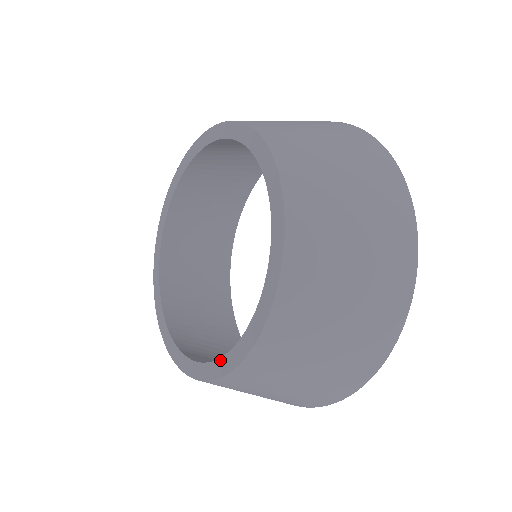
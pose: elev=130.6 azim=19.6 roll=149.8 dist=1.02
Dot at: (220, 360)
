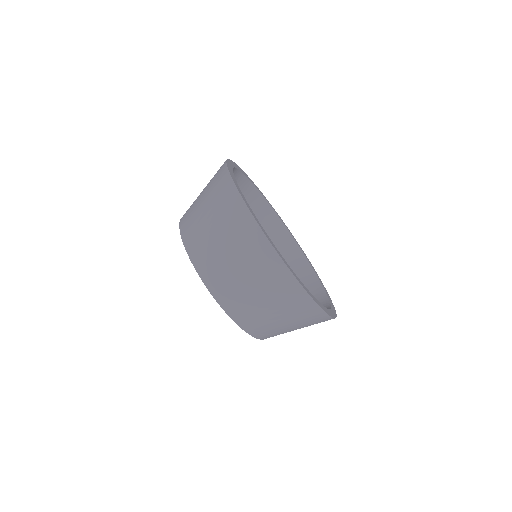
Dot at: occluded
